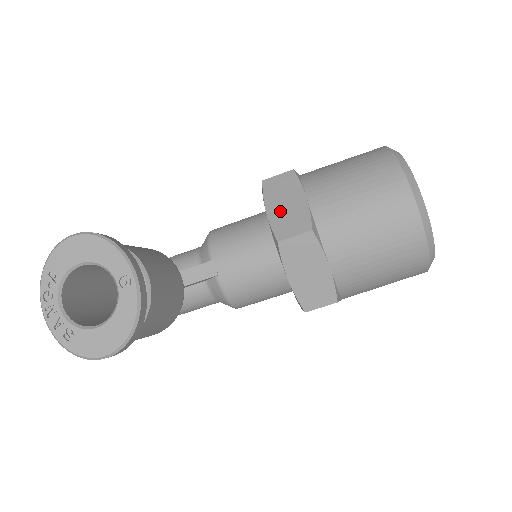
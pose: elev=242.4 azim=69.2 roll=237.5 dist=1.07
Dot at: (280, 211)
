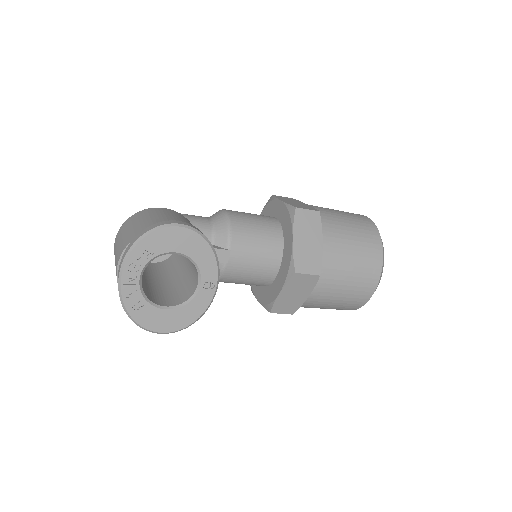
Dot at: (303, 246)
